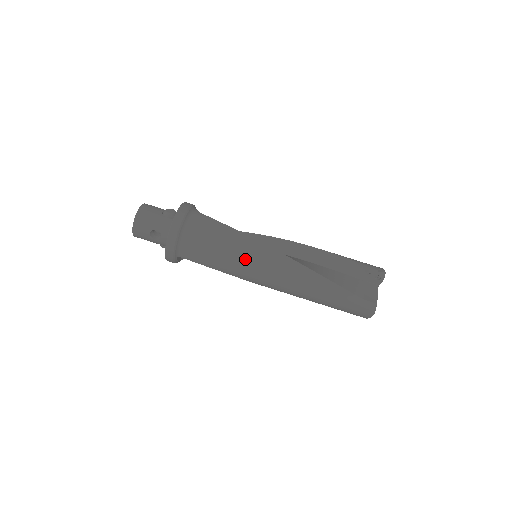
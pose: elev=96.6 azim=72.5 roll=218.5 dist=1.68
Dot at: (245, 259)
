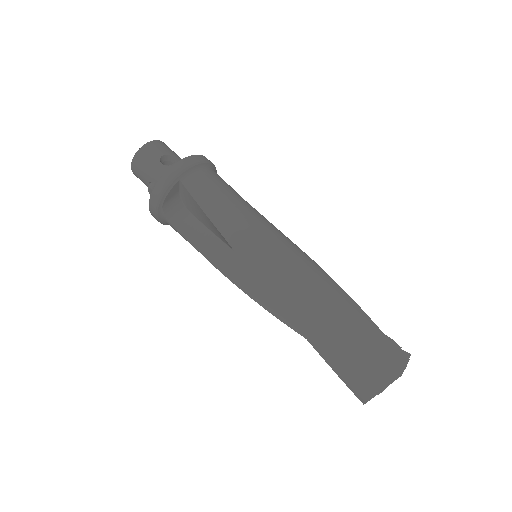
Dot at: (262, 223)
